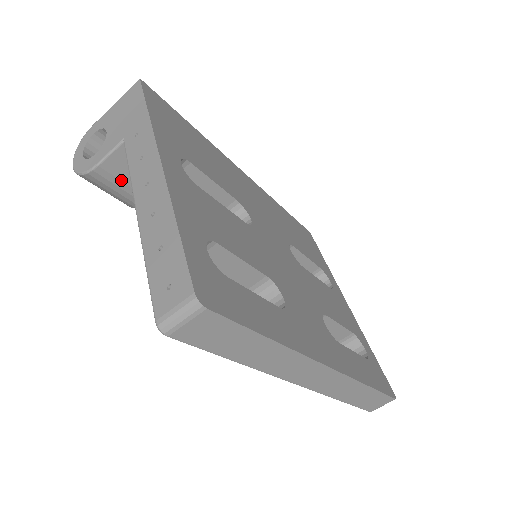
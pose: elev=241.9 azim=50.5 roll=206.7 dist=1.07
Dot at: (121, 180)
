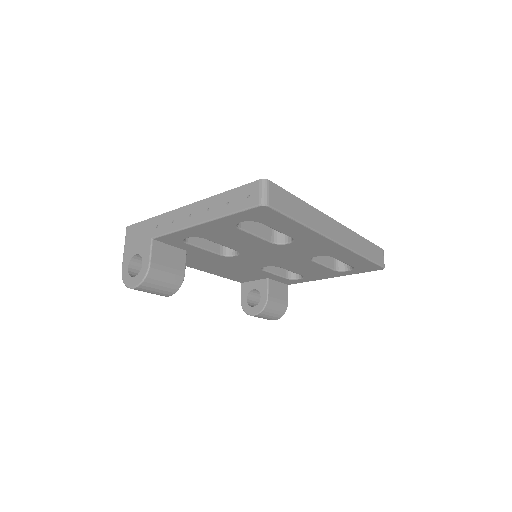
Dot at: (165, 266)
